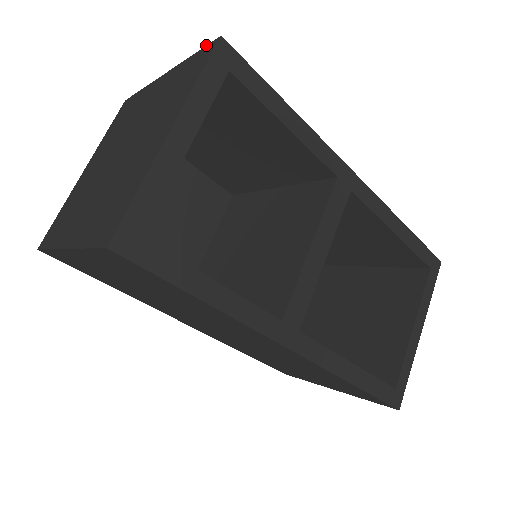
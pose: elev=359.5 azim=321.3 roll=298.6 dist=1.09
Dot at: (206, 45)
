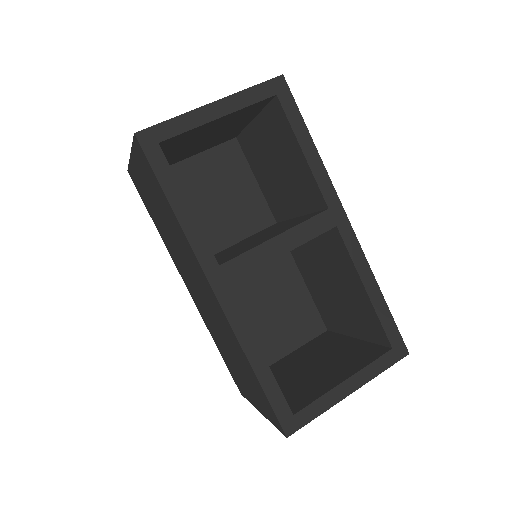
Dot at: occluded
